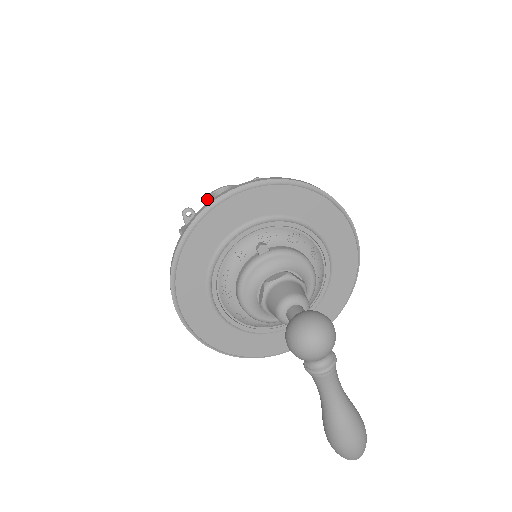
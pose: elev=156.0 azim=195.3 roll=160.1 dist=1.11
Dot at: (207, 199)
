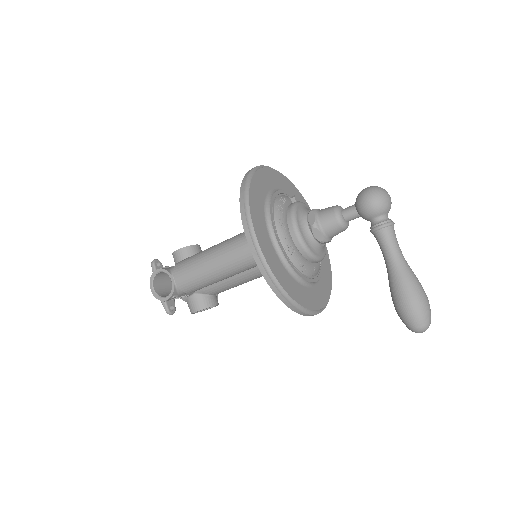
Dot at: (178, 249)
